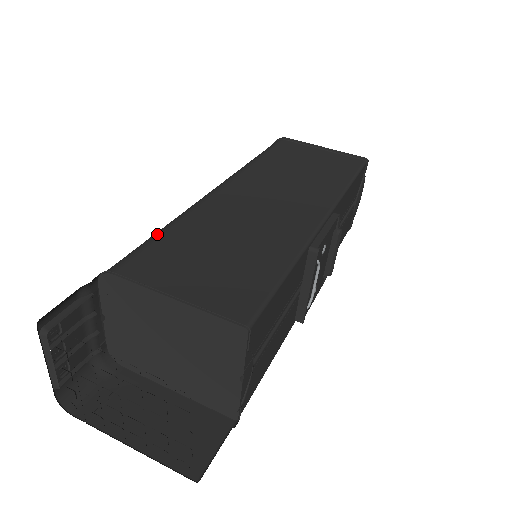
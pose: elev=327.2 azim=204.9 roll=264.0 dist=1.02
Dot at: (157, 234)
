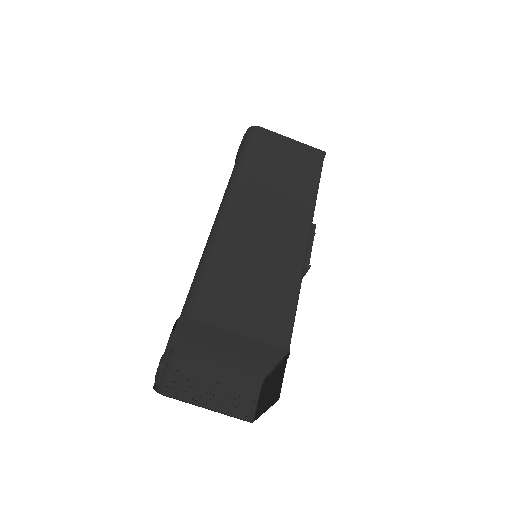
Dot at: (205, 271)
